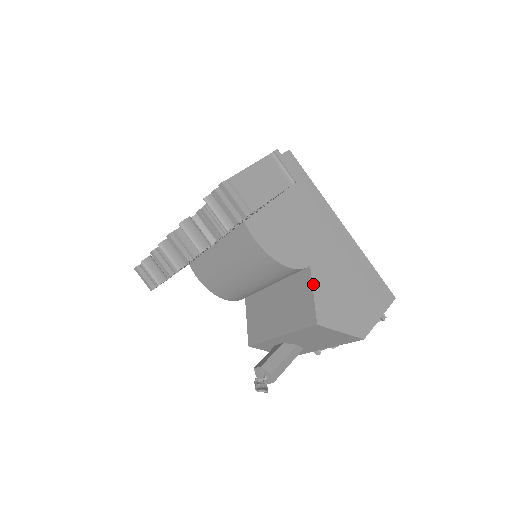
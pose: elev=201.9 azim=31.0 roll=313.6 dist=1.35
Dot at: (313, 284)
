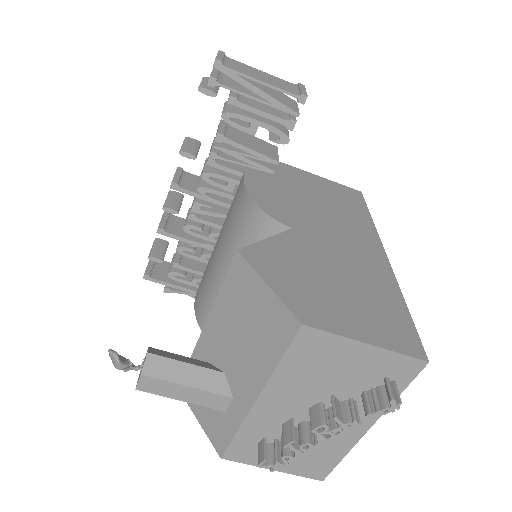
Dot at: (277, 235)
